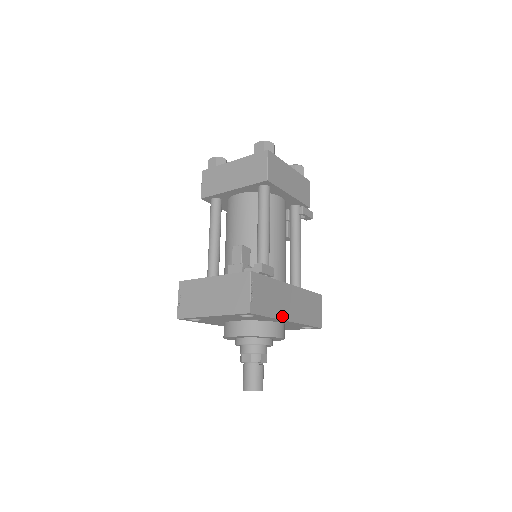
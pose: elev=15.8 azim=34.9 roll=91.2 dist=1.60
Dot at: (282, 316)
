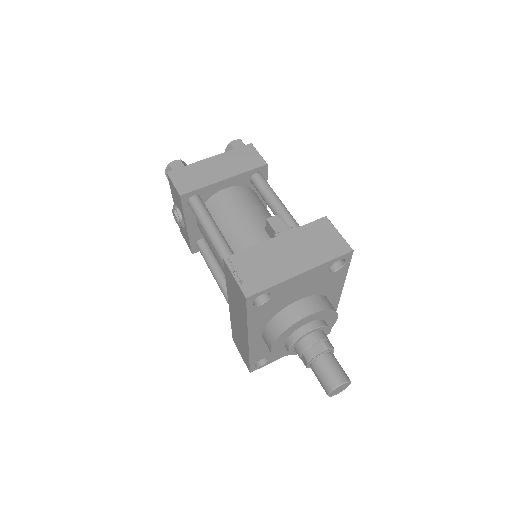
Dot at: occluded
